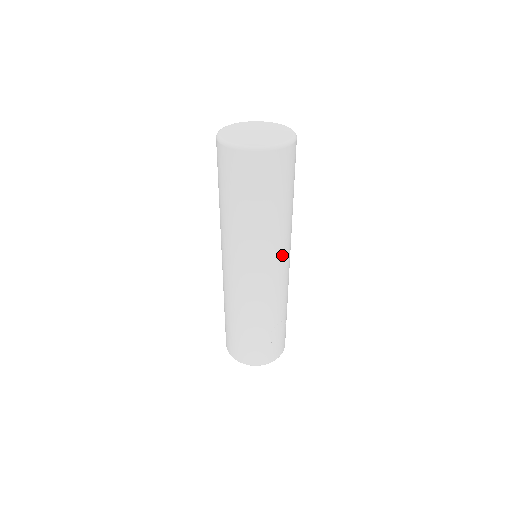
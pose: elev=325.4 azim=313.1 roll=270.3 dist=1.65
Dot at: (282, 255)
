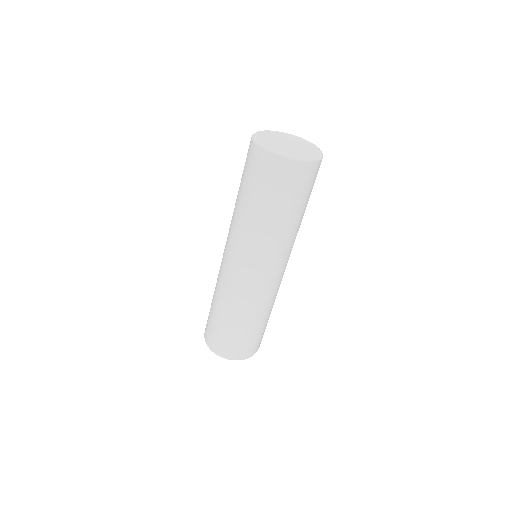
Dot at: (290, 253)
